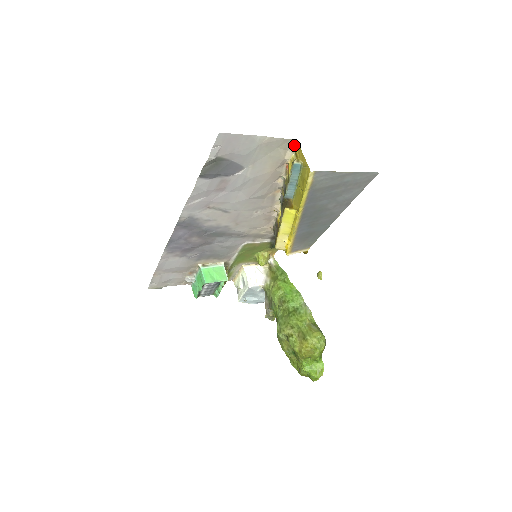
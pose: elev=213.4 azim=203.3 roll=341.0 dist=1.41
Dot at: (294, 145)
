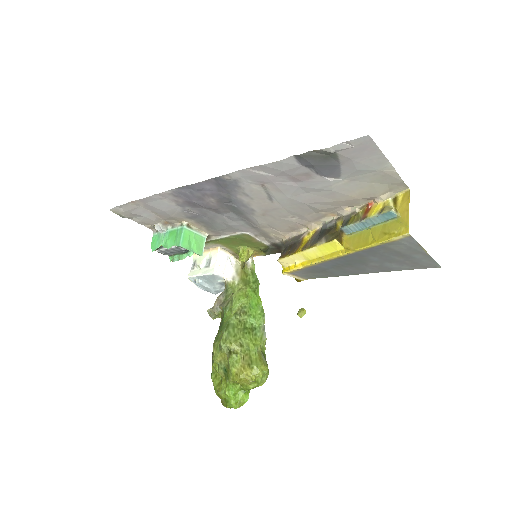
Dot at: (401, 192)
